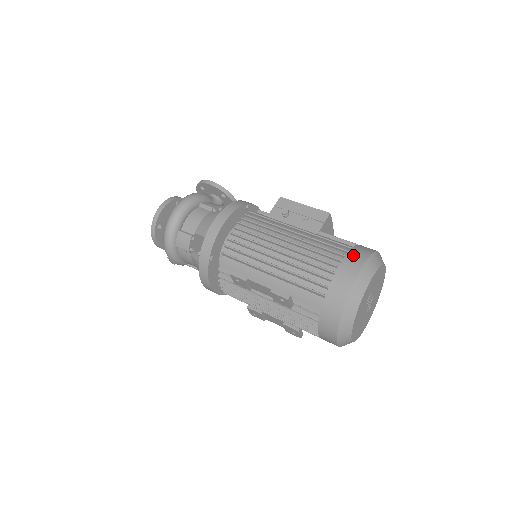
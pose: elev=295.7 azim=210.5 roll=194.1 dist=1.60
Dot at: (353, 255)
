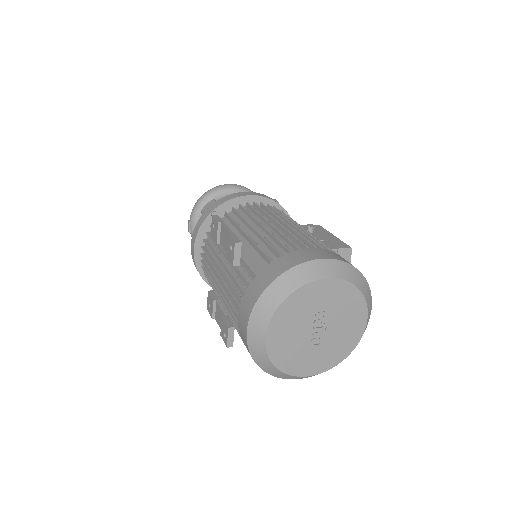
Dot at: (335, 254)
